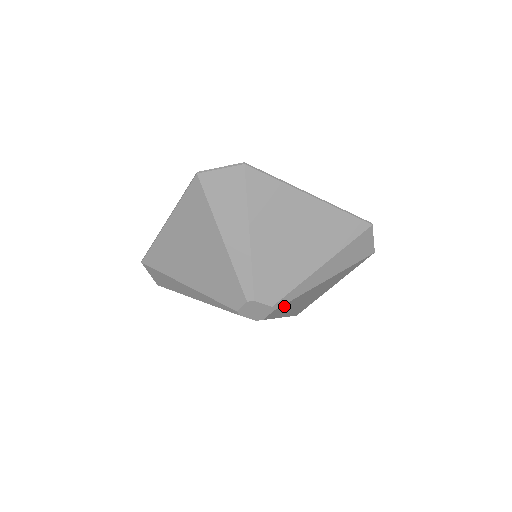
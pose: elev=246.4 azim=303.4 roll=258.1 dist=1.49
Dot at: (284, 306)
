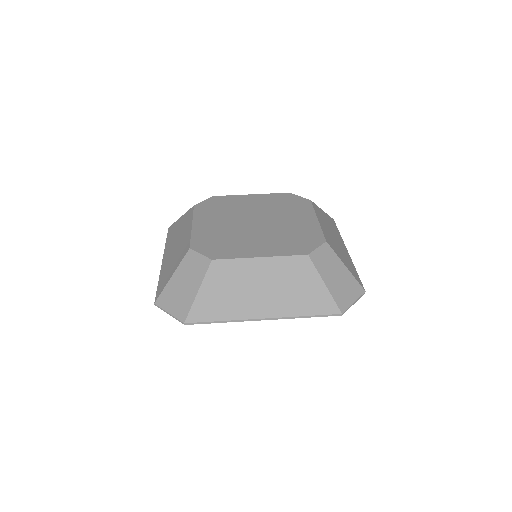
Dot at: occluded
